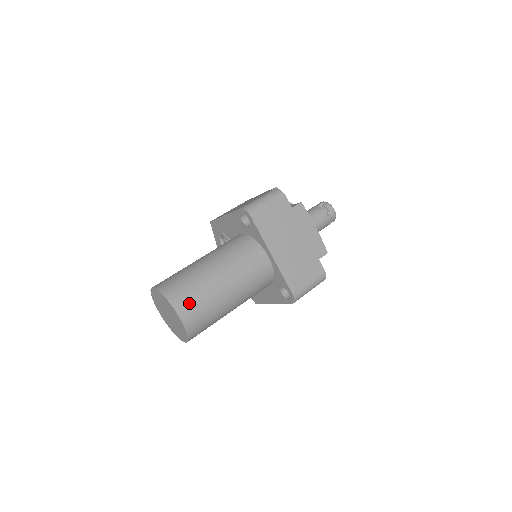
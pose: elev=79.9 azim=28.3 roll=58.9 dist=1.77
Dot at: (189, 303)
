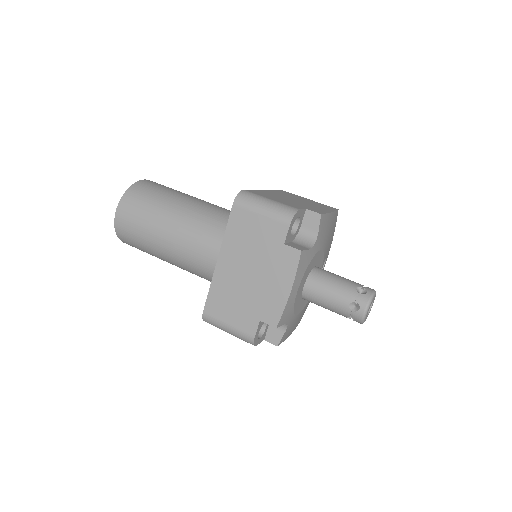
Dot at: (130, 214)
